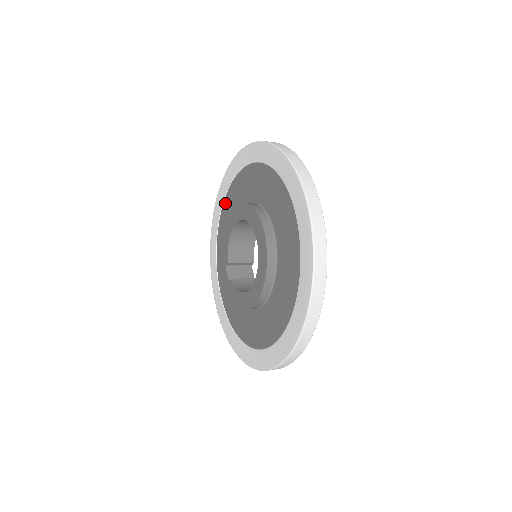
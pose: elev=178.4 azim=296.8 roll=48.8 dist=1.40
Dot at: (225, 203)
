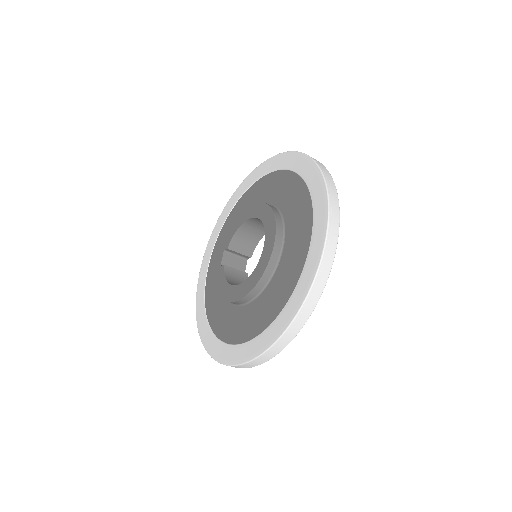
Dot at: (249, 191)
